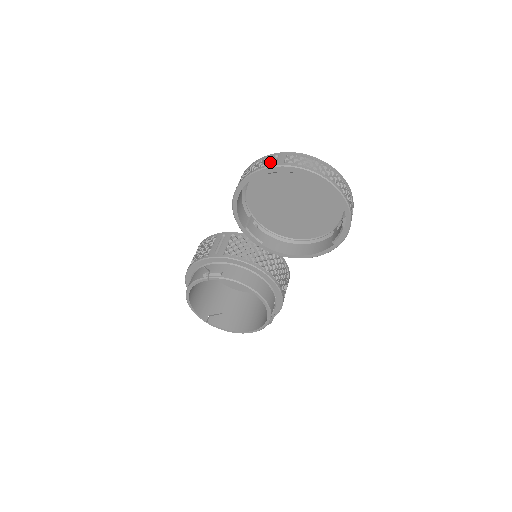
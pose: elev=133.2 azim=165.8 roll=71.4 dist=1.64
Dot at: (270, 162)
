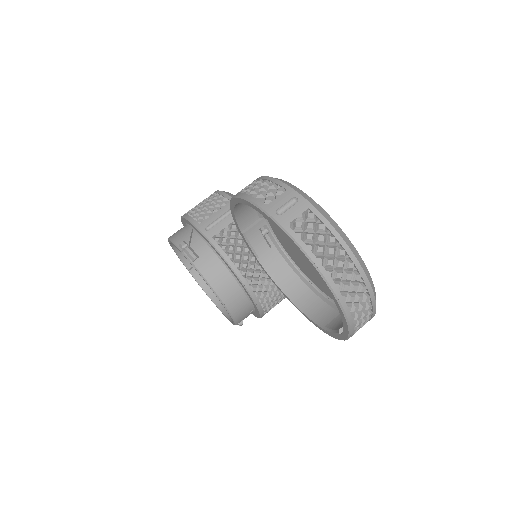
Dot at: (276, 206)
